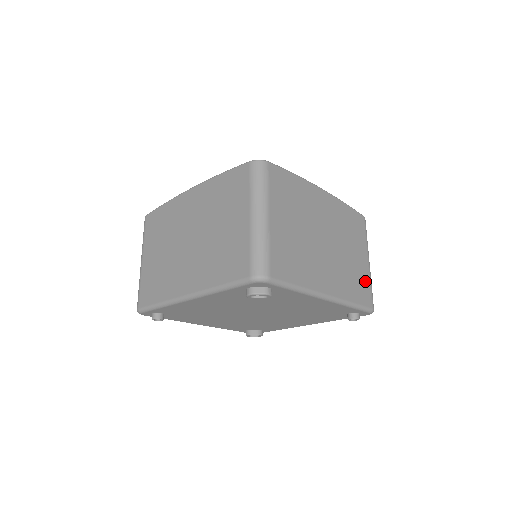
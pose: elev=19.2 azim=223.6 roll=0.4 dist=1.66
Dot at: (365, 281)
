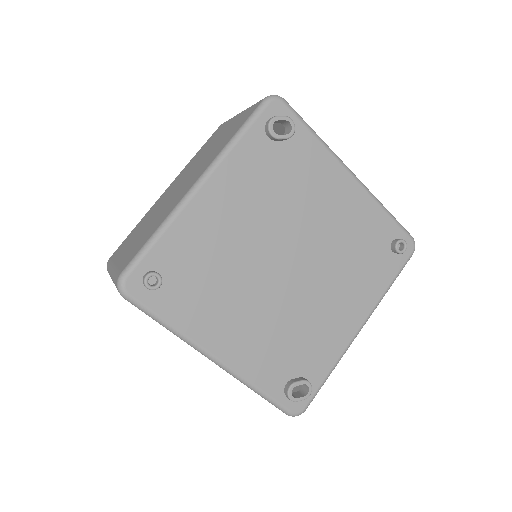
Dot at: occluded
